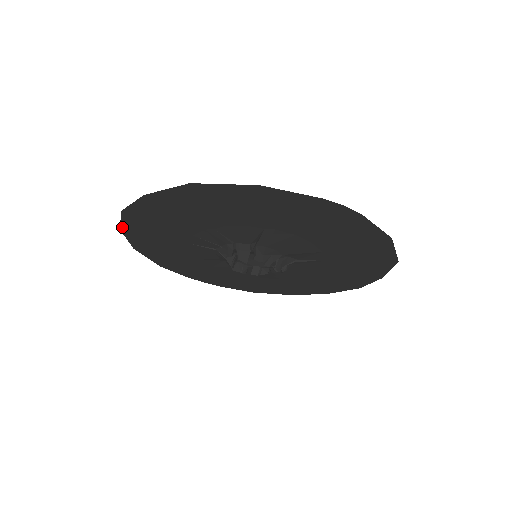
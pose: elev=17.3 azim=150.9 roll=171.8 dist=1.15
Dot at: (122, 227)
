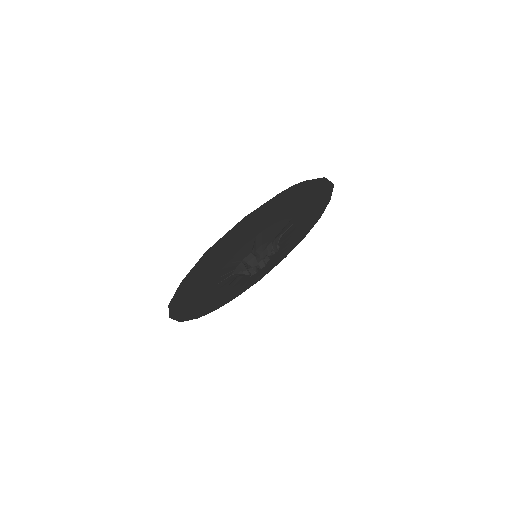
Dot at: (170, 315)
